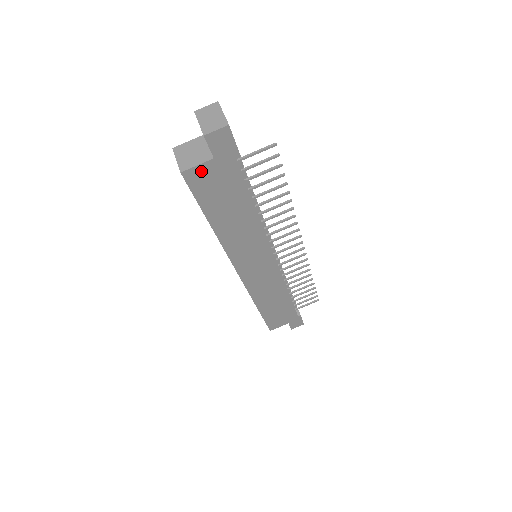
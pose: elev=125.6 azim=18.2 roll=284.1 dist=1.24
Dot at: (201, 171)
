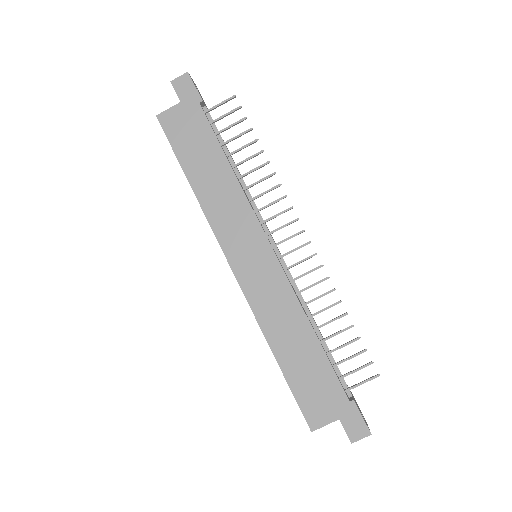
Dot at: (172, 115)
